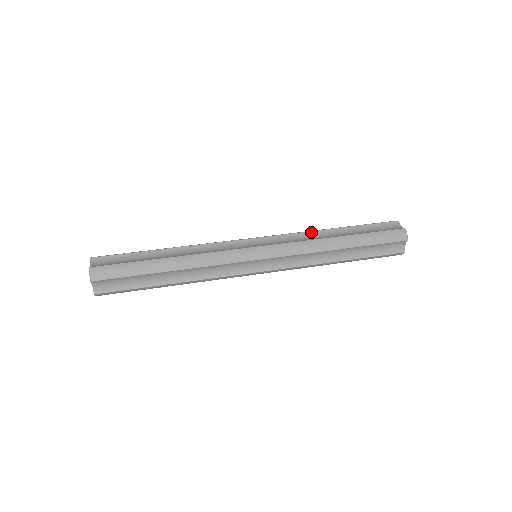
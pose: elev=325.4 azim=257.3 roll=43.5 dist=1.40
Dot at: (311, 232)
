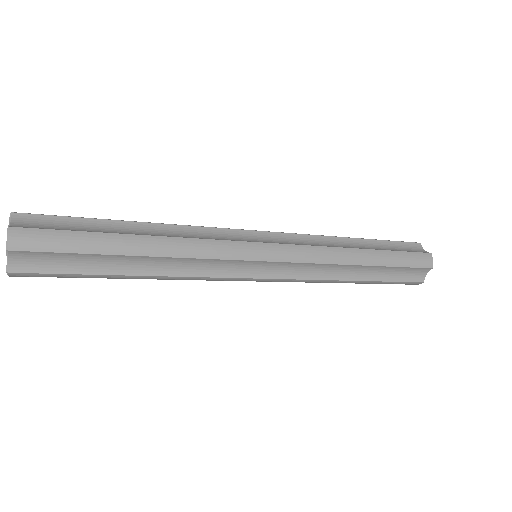
Dot at: (328, 237)
